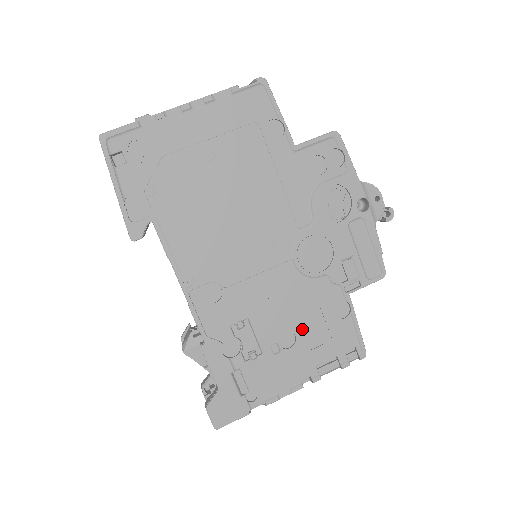
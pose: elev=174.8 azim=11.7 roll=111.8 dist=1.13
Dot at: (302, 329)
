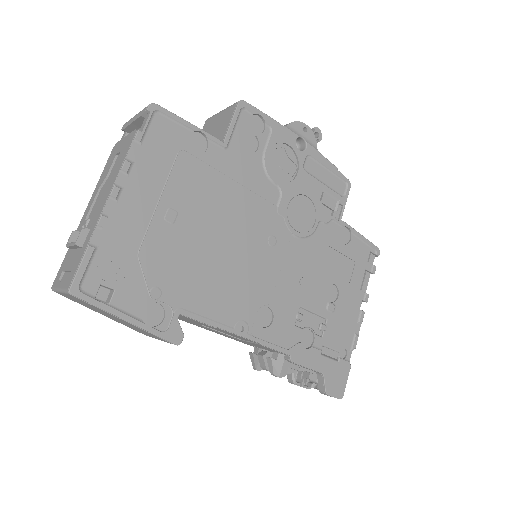
Dot at: (335, 275)
